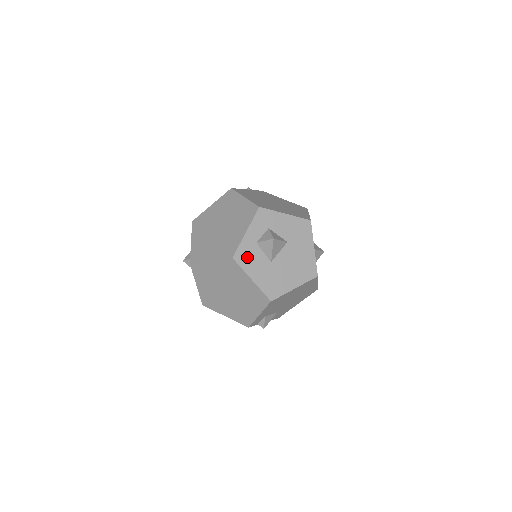
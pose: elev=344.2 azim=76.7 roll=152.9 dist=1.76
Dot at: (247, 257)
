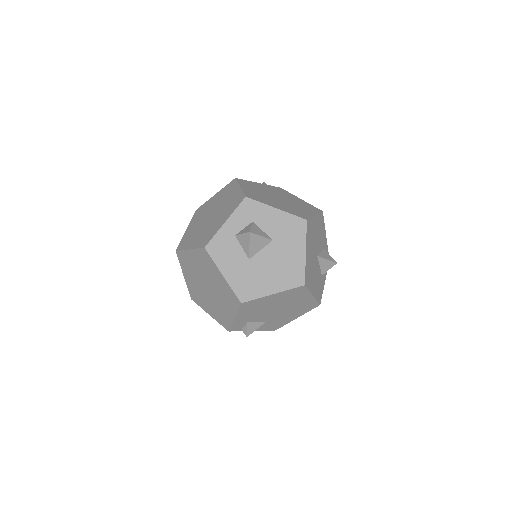
Dot at: (221, 249)
